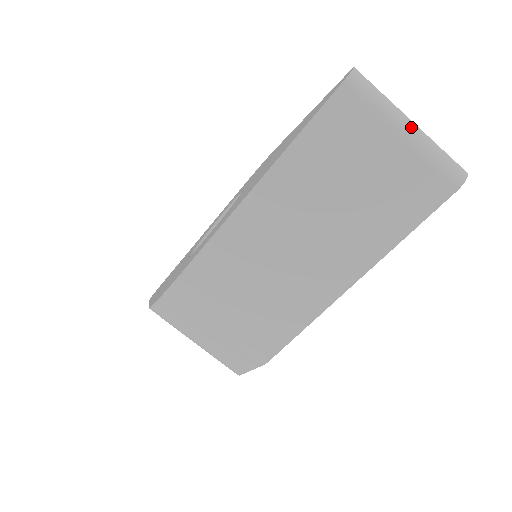
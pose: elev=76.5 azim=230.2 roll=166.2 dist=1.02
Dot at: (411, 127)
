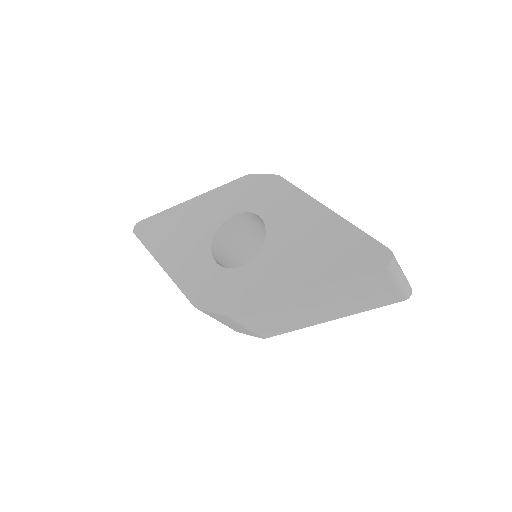
Dot at: (402, 280)
